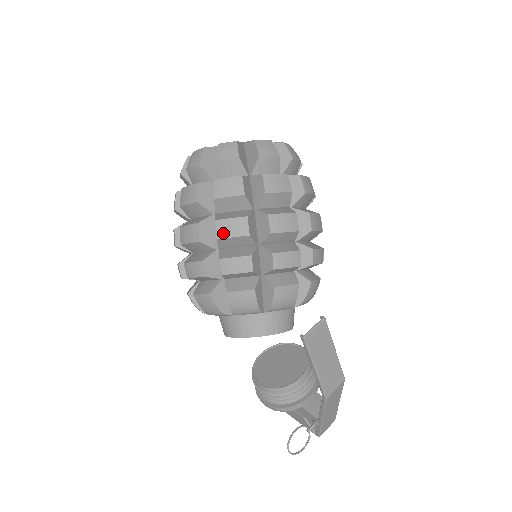
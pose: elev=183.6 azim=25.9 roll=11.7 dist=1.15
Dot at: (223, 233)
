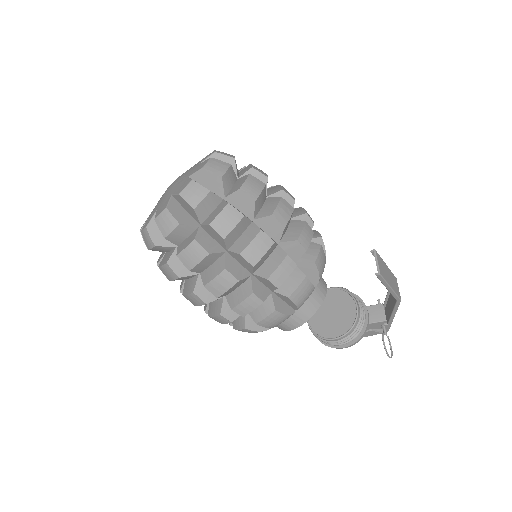
Dot at: (255, 258)
